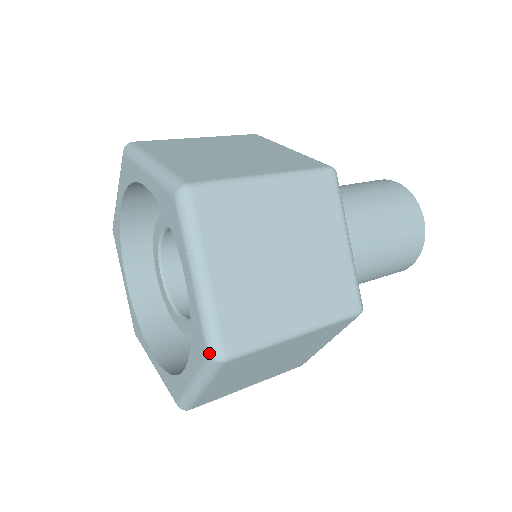
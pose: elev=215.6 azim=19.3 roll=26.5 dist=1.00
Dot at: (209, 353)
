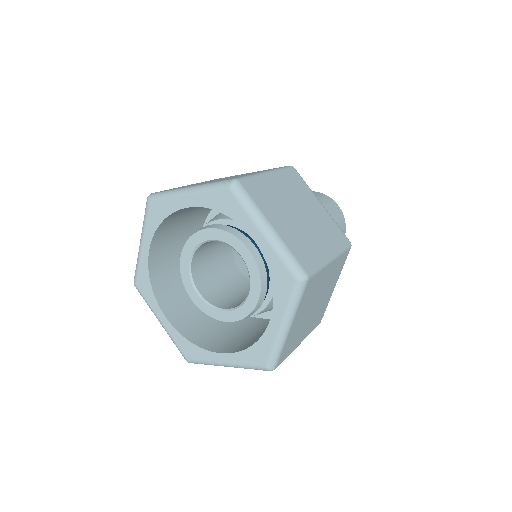
Dot at: (296, 277)
